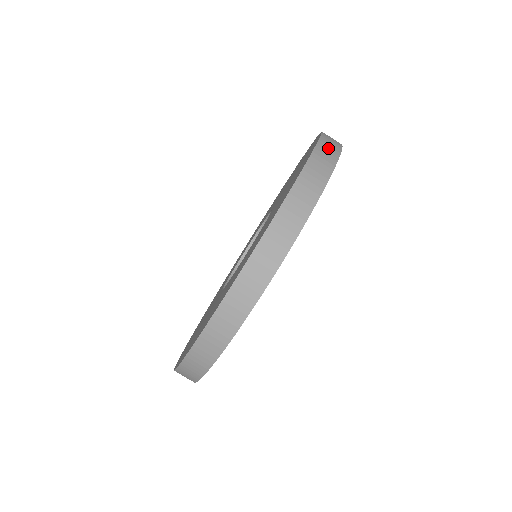
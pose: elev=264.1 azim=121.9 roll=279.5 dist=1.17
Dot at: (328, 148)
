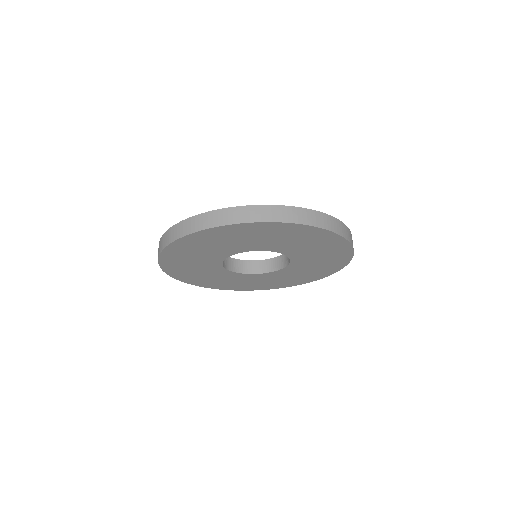
Dot at: occluded
